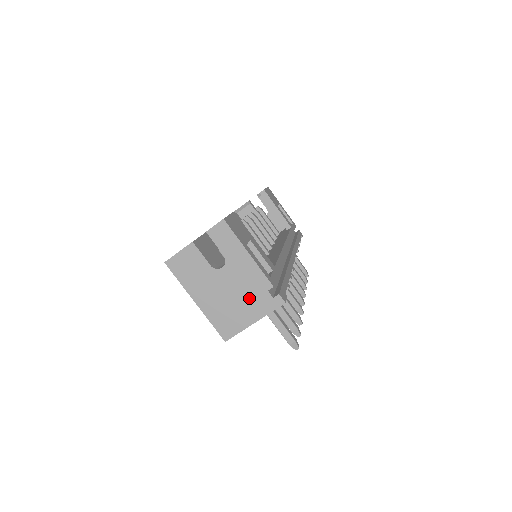
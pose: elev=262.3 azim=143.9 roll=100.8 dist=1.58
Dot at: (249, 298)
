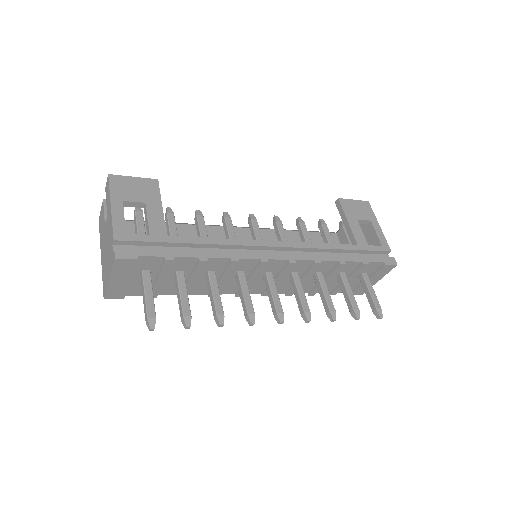
Dot at: (109, 253)
